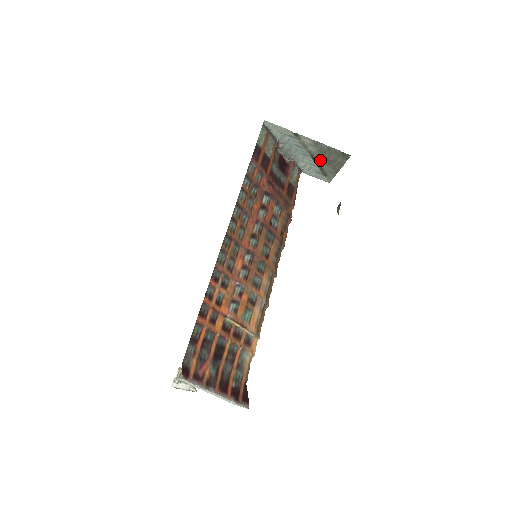
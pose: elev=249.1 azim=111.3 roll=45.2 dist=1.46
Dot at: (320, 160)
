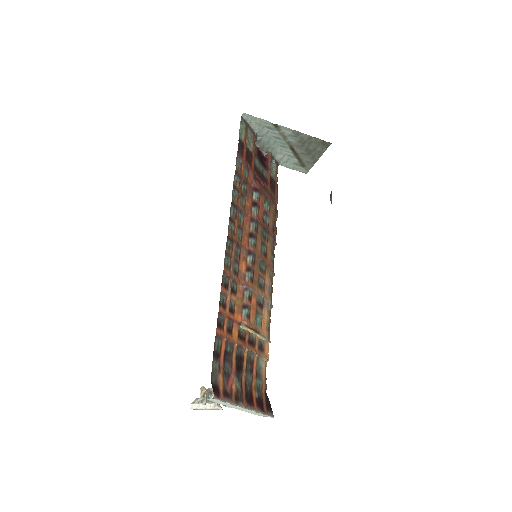
Dot at: (299, 151)
